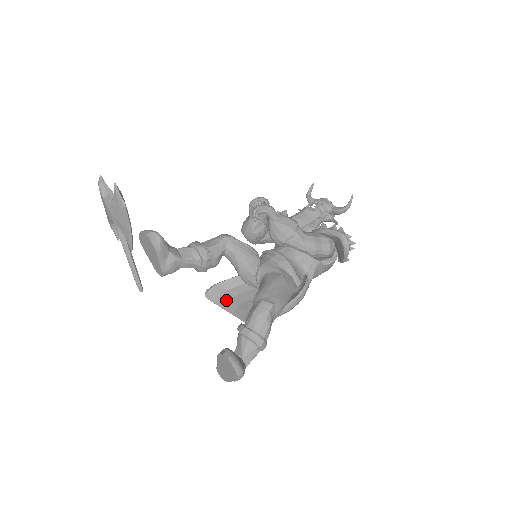
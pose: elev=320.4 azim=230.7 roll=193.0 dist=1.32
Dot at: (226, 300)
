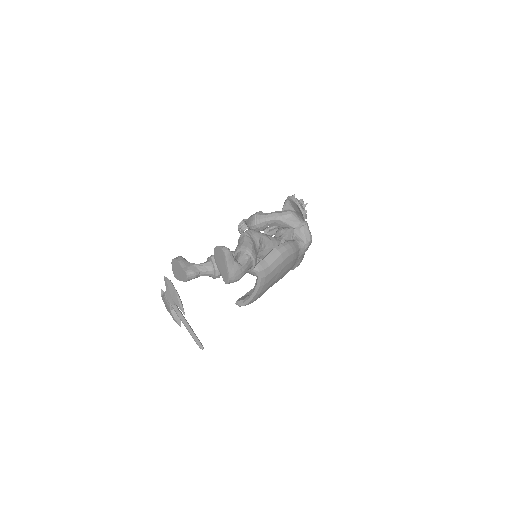
Dot at: occluded
